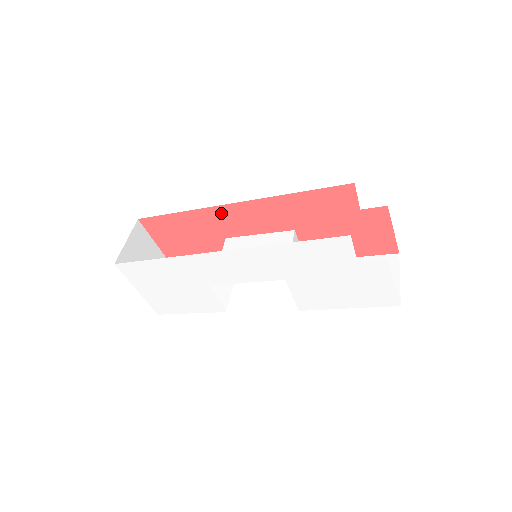
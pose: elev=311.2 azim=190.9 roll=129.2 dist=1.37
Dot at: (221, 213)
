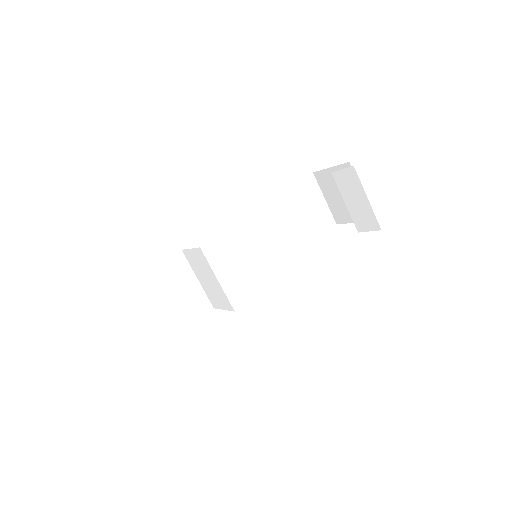
Dot at: occluded
